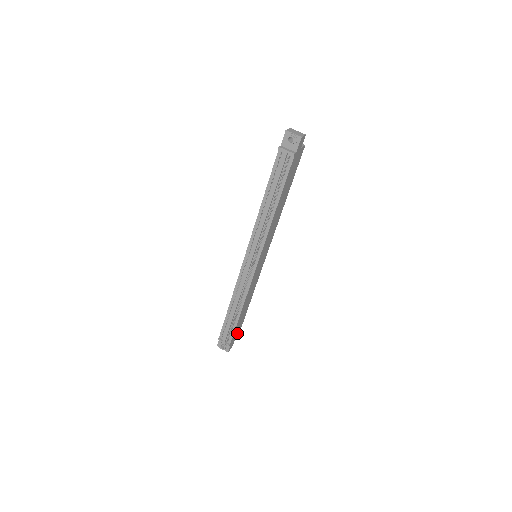
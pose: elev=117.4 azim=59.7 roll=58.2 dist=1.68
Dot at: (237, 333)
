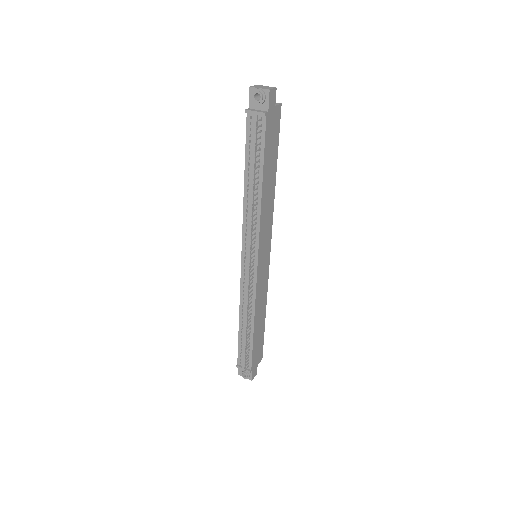
Dot at: (259, 356)
